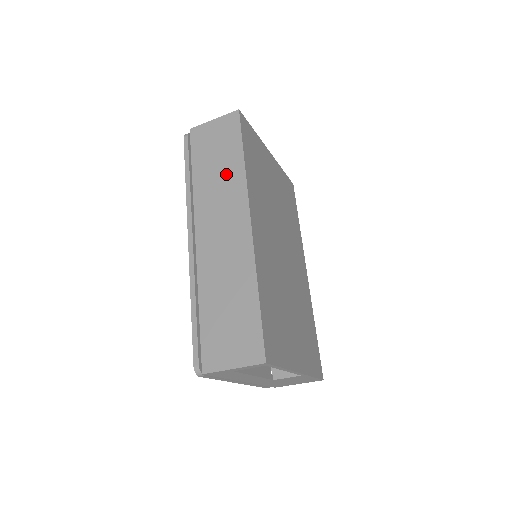
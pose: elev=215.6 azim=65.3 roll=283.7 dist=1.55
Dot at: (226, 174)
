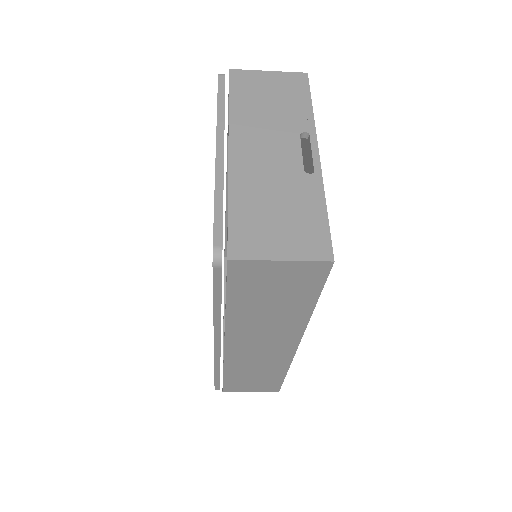
Dot at: (281, 316)
